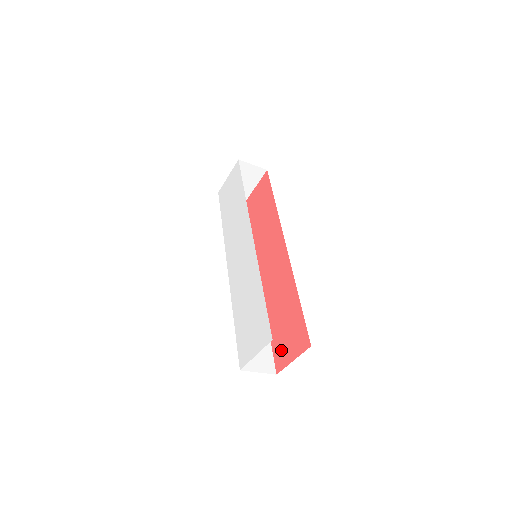
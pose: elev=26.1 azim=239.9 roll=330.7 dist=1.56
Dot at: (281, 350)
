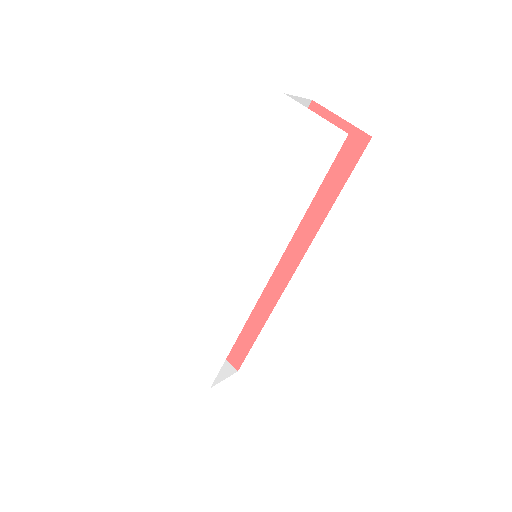
Dot at: occluded
